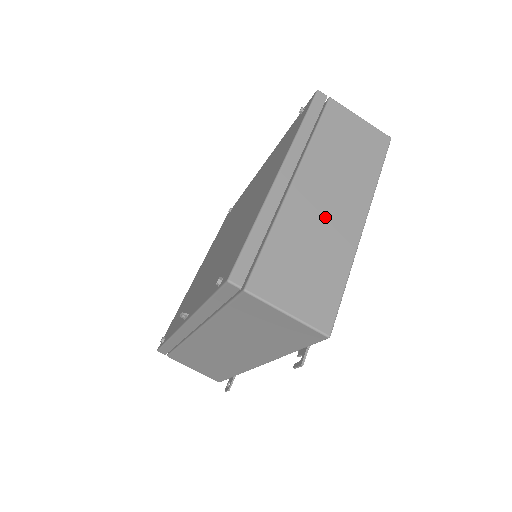
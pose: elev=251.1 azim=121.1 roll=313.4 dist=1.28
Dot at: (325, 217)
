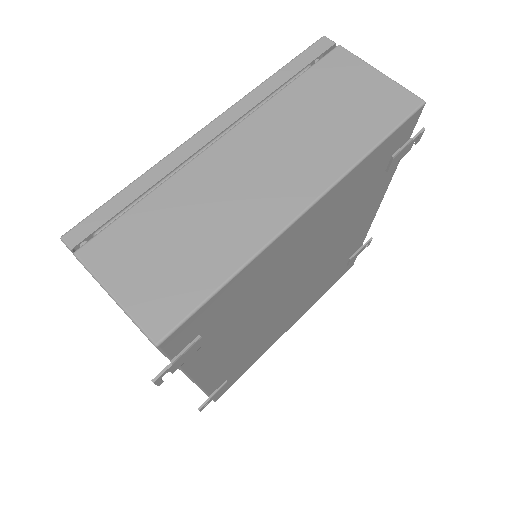
Dot at: (241, 190)
